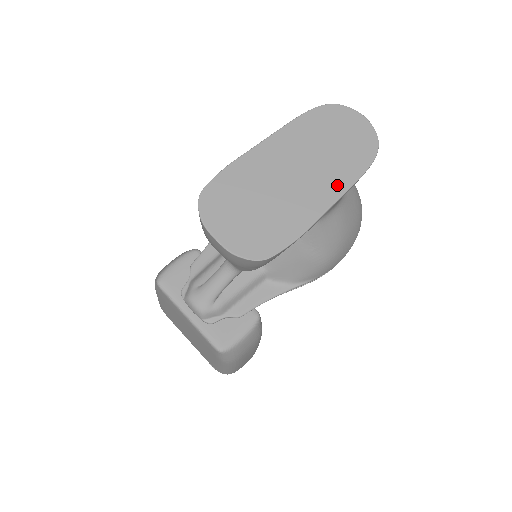
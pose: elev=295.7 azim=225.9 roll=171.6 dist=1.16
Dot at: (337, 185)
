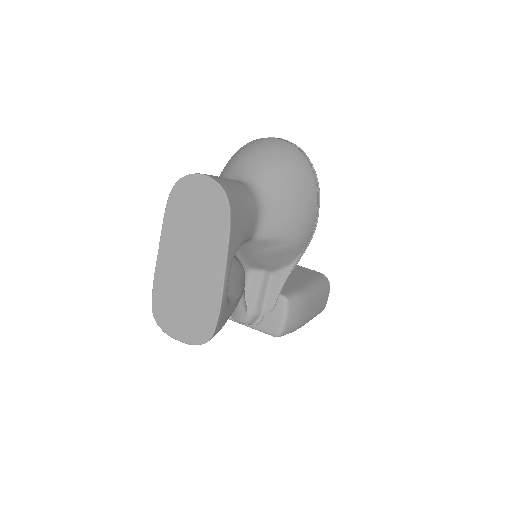
Dot at: (218, 253)
